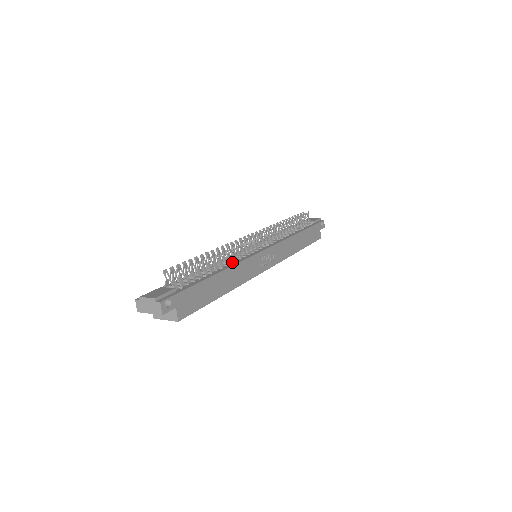
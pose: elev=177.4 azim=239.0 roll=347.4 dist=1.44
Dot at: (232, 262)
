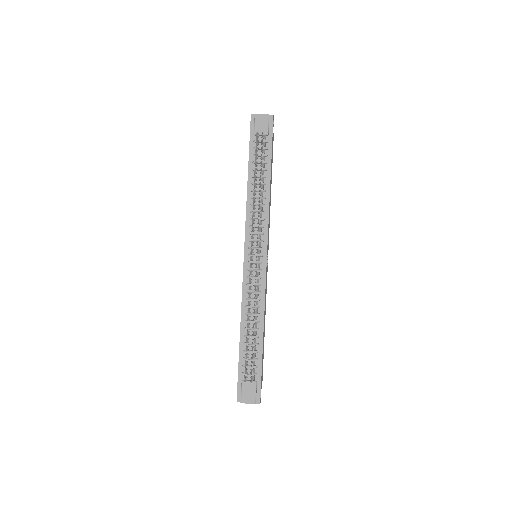
Dot at: (258, 303)
